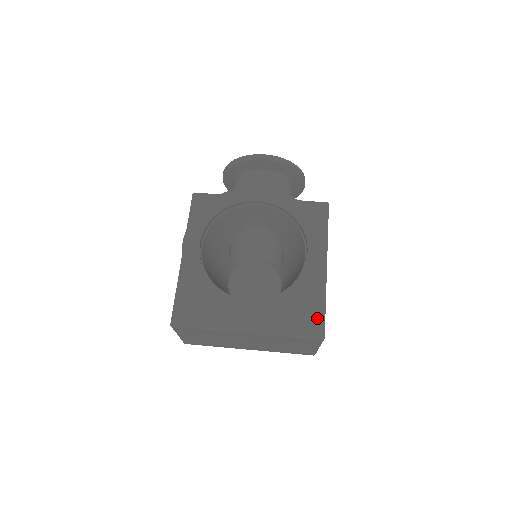
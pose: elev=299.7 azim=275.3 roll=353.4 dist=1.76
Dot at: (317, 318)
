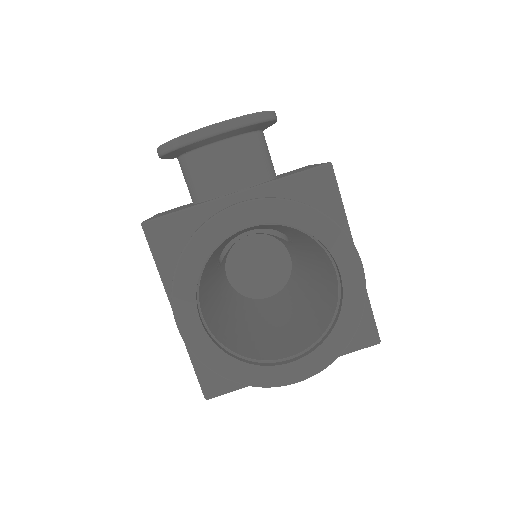
Dot at: (366, 324)
